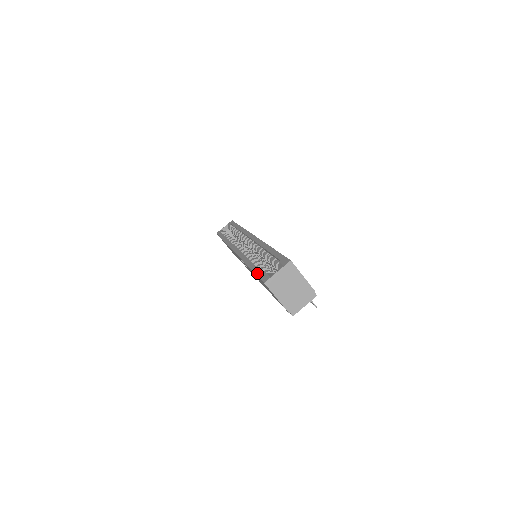
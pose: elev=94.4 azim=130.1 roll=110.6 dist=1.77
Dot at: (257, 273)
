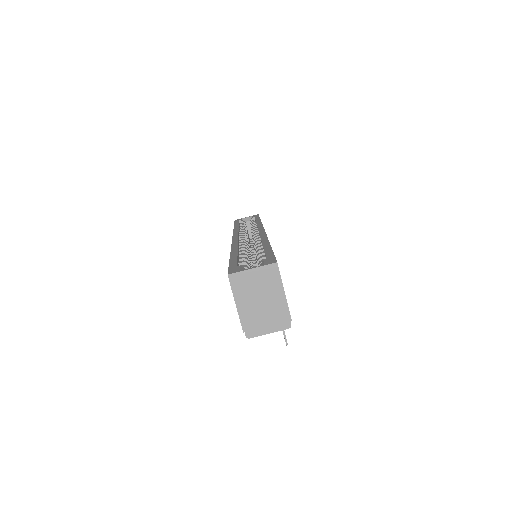
Dot at: (231, 263)
